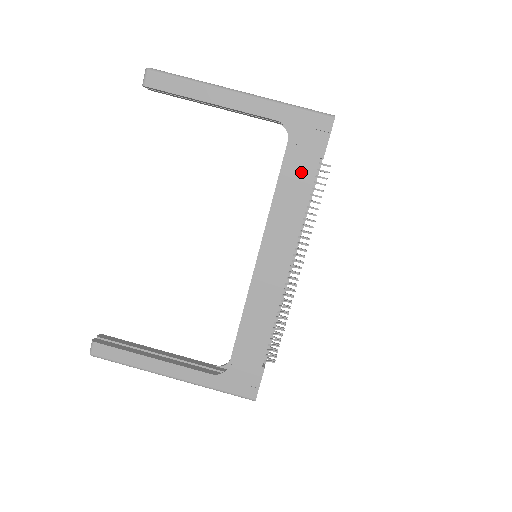
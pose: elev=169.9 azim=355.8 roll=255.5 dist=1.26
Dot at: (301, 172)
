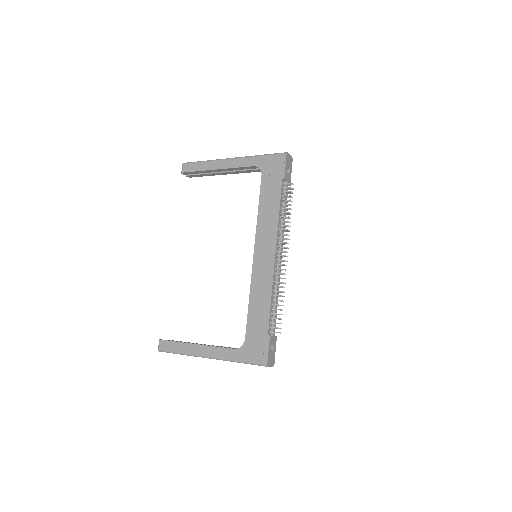
Dot at: (272, 191)
